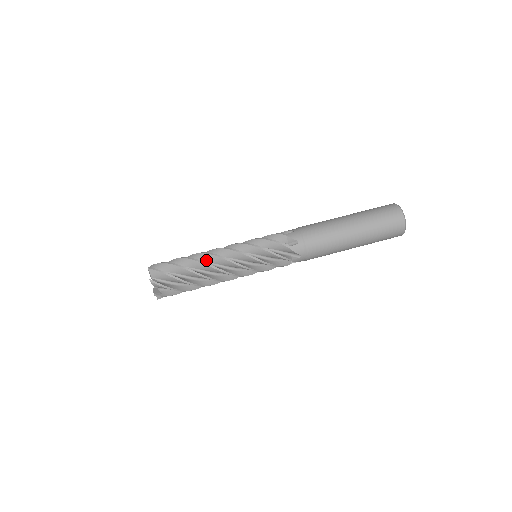
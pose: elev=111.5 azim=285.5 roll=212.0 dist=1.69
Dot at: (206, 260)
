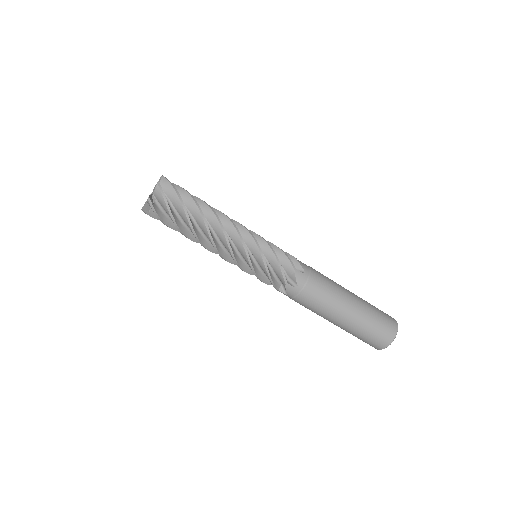
Dot at: (206, 235)
